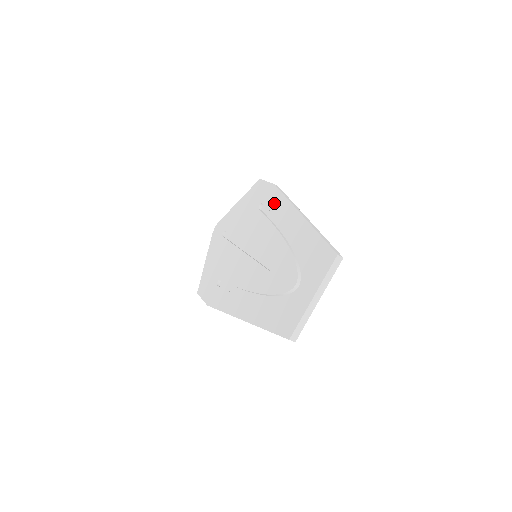
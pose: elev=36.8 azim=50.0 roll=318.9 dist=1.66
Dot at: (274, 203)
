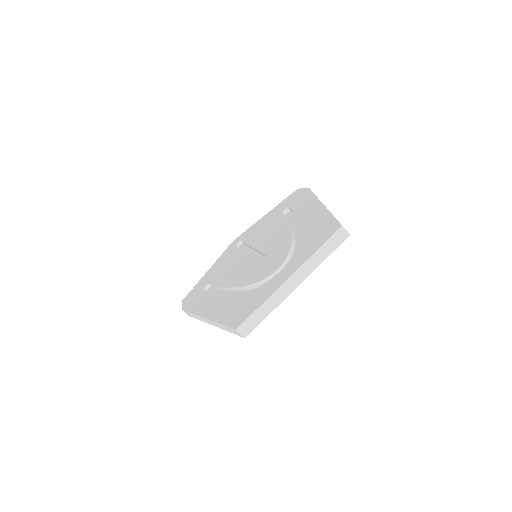
Dot at: (299, 202)
